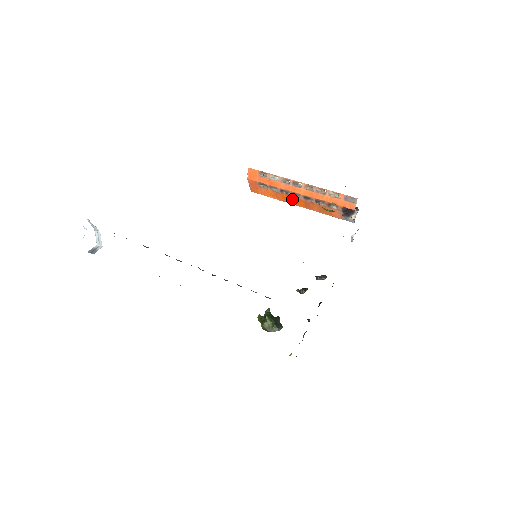
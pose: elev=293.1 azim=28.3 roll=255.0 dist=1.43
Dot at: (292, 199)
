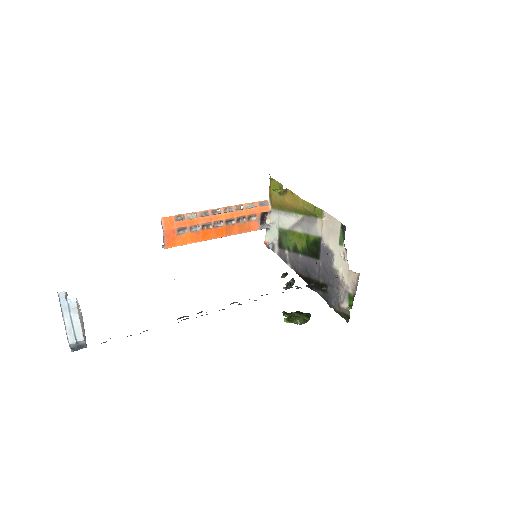
Dot at: (213, 232)
